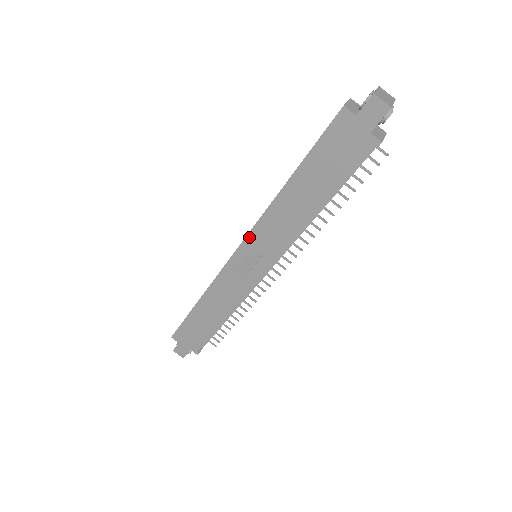
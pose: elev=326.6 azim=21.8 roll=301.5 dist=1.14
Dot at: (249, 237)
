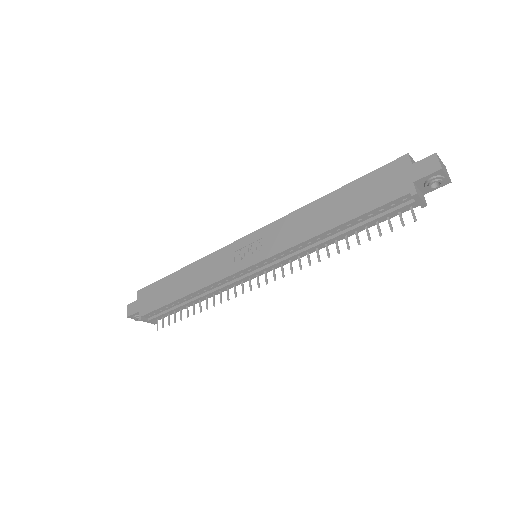
Dot at: (265, 228)
